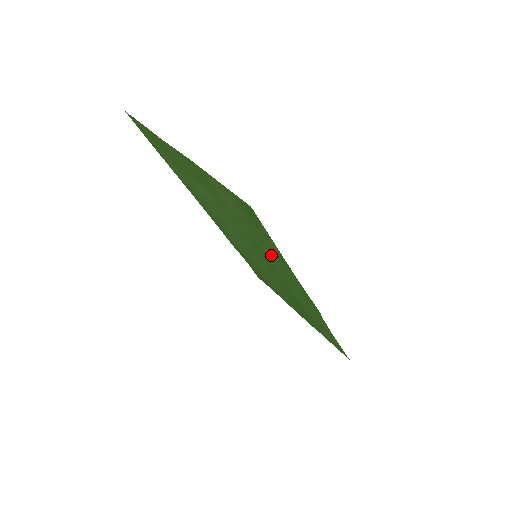
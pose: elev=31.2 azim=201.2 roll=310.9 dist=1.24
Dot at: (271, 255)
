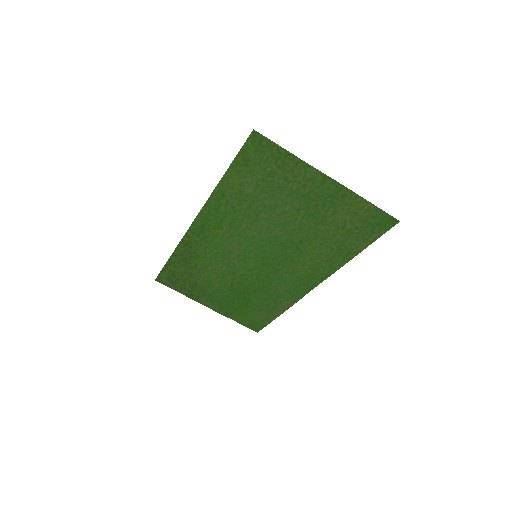
Dot at: (326, 252)
